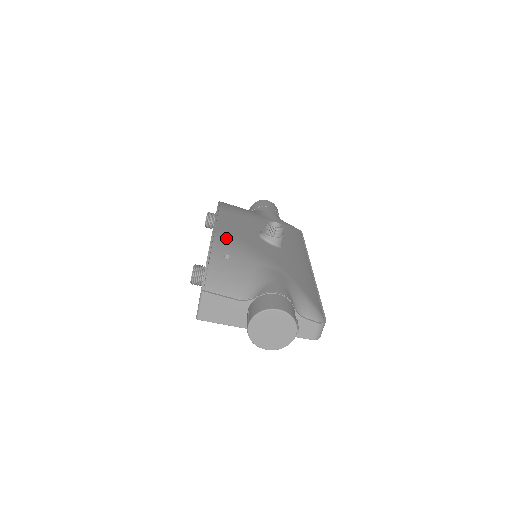
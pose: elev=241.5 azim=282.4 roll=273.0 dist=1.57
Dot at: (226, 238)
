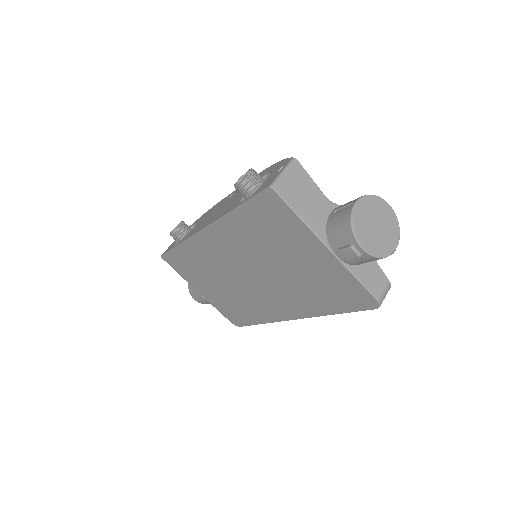
Dot at: occluded
